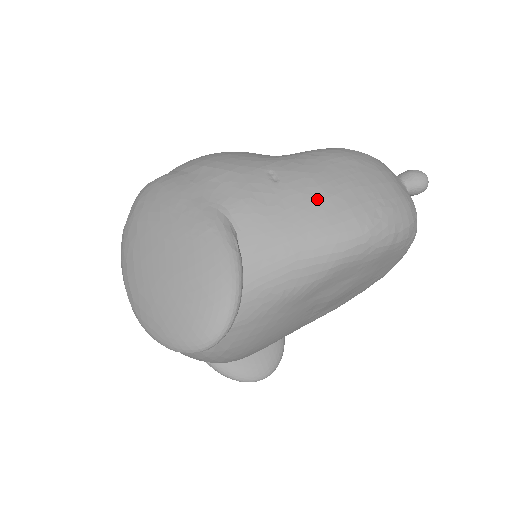
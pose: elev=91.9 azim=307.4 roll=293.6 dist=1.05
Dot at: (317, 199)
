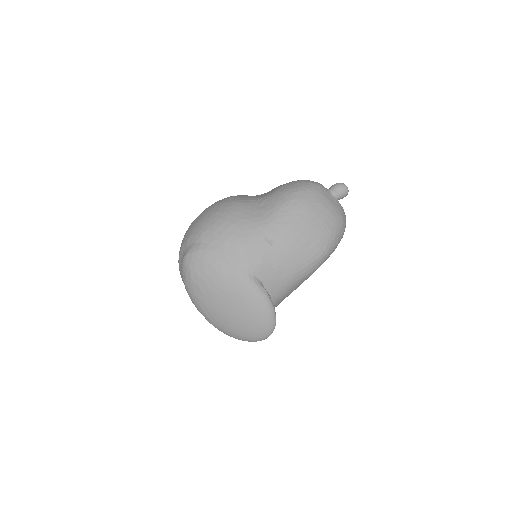
Dot at: (298, 248)
